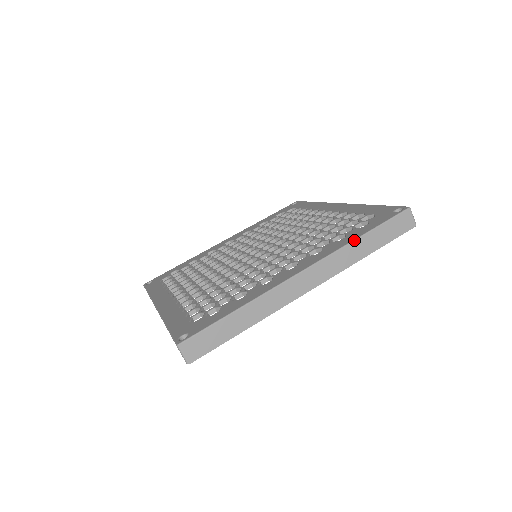
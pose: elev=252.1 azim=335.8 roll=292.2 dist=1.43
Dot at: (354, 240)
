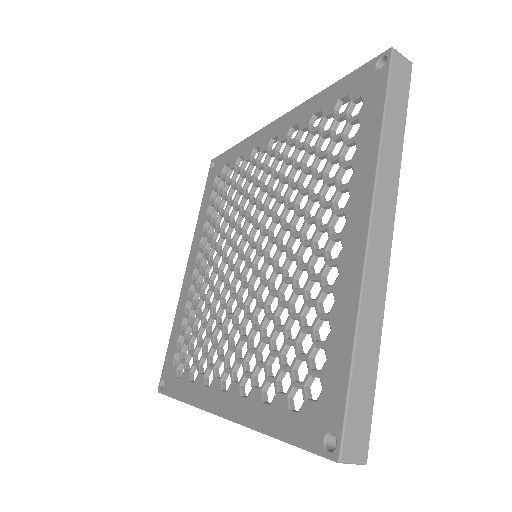
Dot at: (263, 433)
